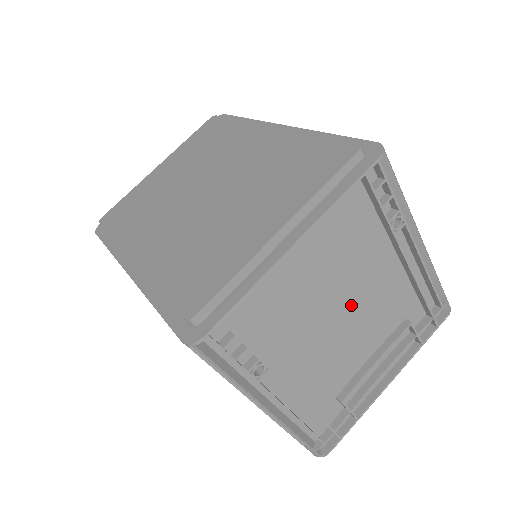
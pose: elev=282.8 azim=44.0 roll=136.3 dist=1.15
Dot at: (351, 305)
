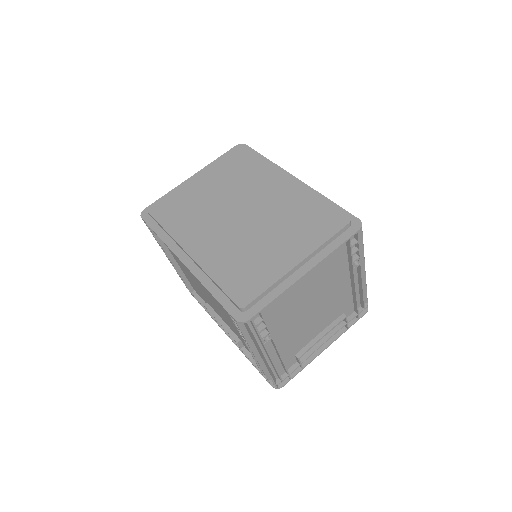
Dot at: (319, 304)
